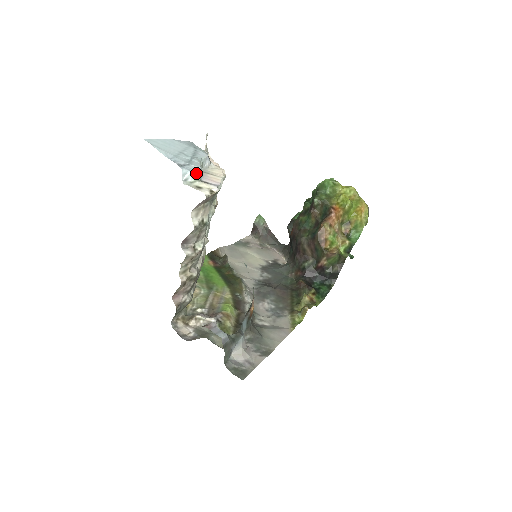
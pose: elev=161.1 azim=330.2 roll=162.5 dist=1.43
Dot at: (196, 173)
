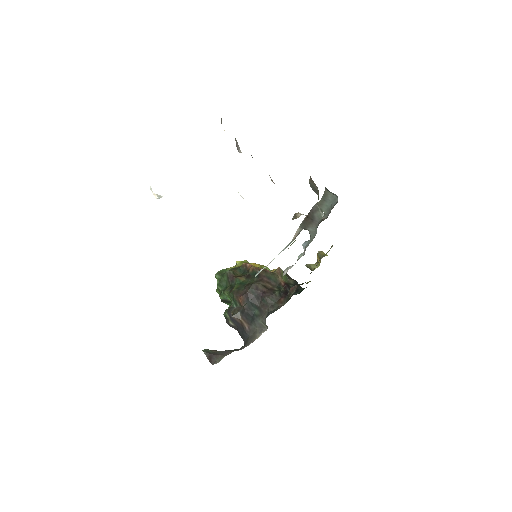
Dot at: occluded
